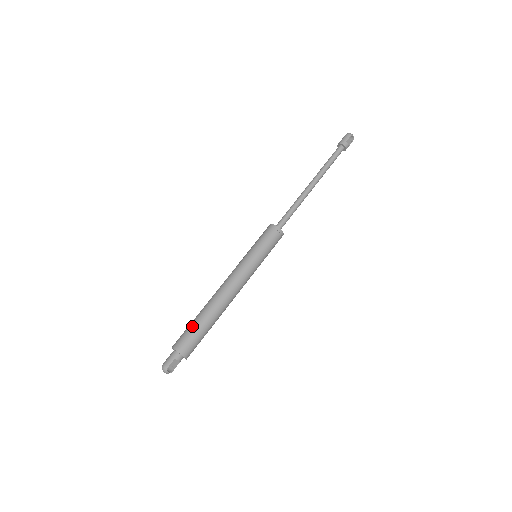
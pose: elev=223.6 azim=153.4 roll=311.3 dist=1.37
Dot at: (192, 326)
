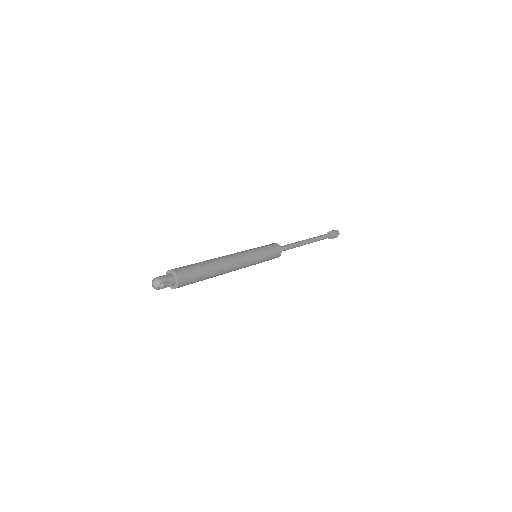
Dot at: (196, 266)
